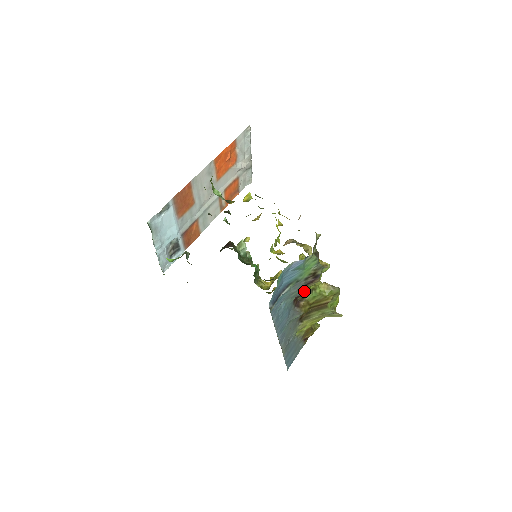
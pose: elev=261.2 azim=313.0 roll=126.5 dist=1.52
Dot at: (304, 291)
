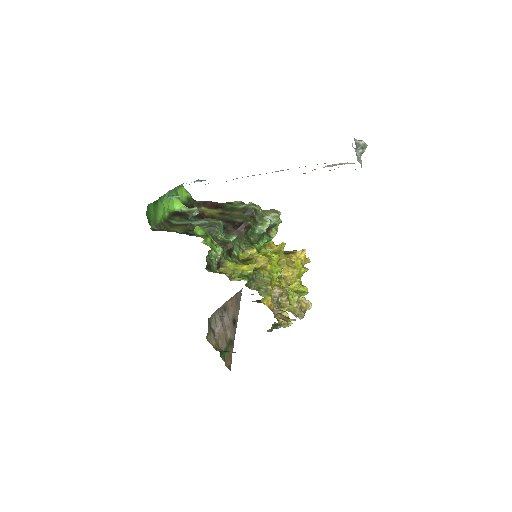
Dot at: occluded
